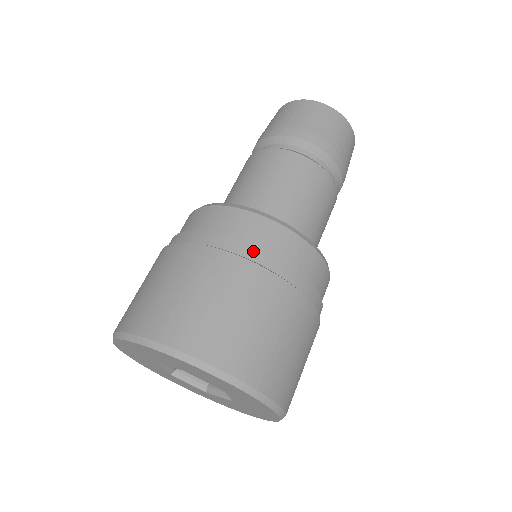
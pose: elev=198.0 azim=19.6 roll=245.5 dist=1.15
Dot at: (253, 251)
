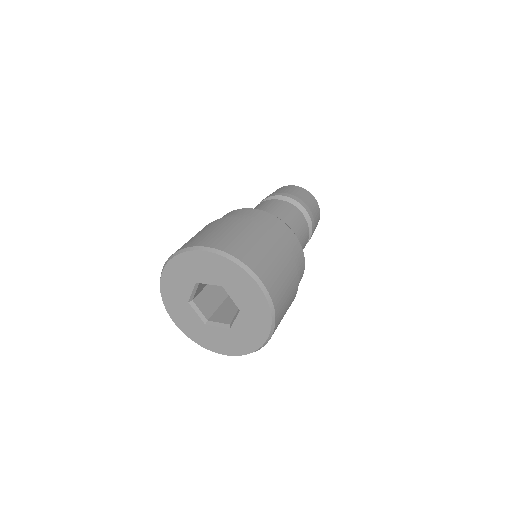
Dot at: occluded
